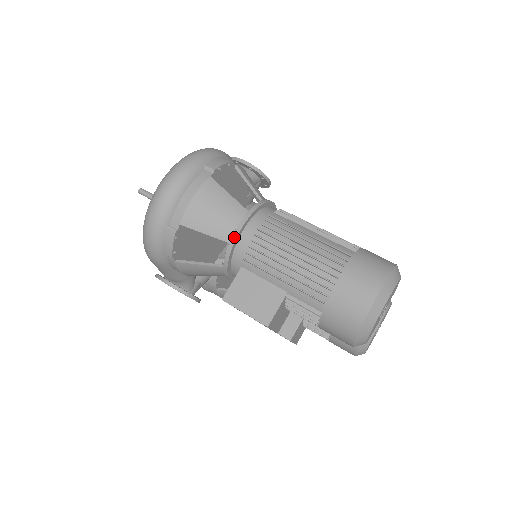
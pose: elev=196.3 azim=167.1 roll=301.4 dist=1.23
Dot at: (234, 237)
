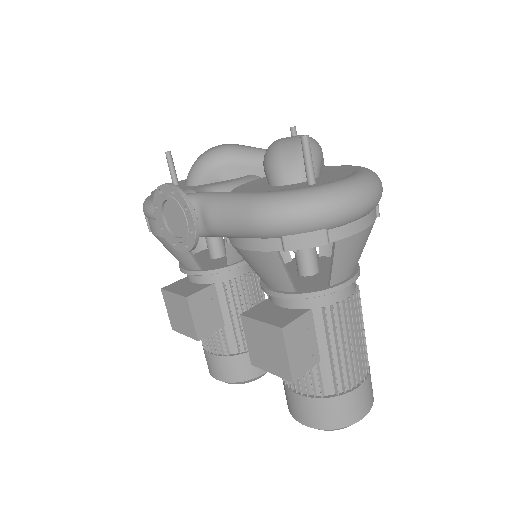
Dot at: (341, 287)
